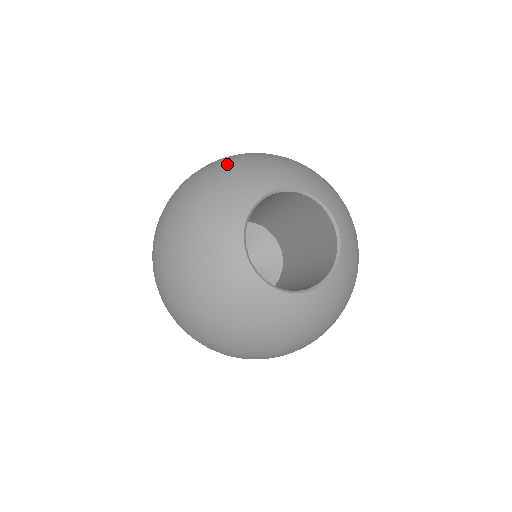
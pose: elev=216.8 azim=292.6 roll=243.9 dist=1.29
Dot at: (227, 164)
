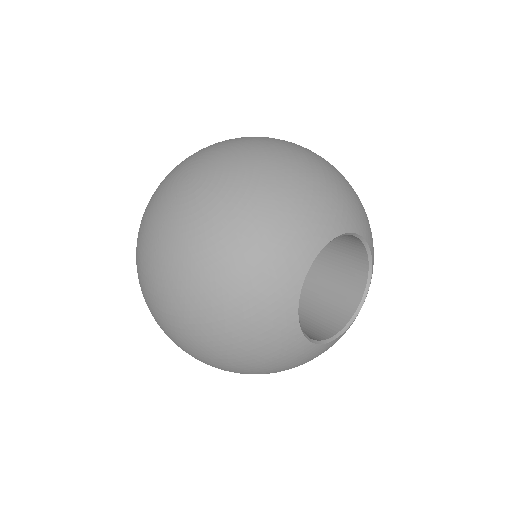
Dot at: (314, 166)
